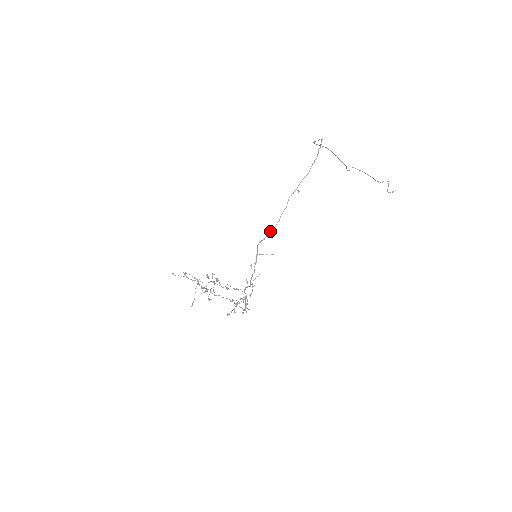
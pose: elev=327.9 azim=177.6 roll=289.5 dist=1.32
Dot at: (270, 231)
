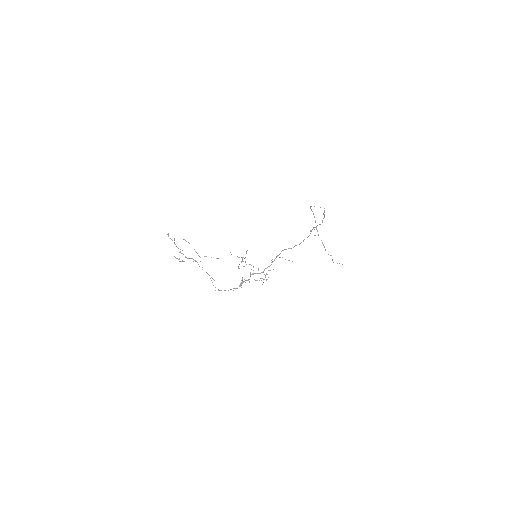
Dot at: occluded
